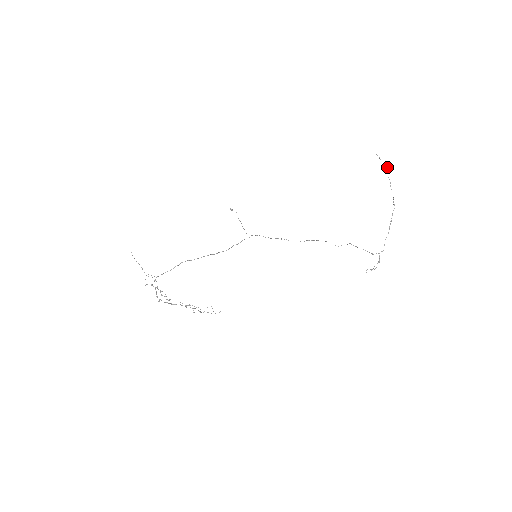
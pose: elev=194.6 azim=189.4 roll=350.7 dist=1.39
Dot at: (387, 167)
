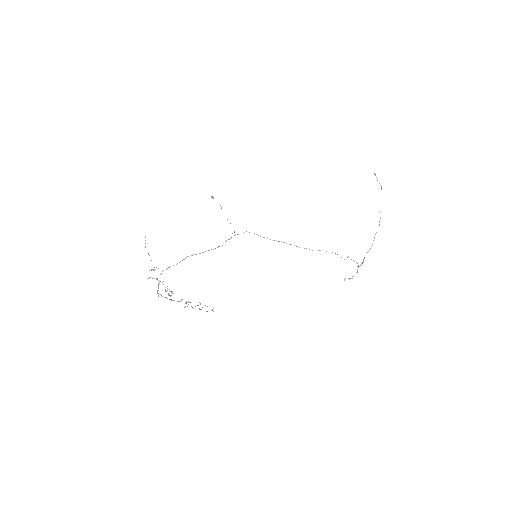
Dot at: (381, 187)
